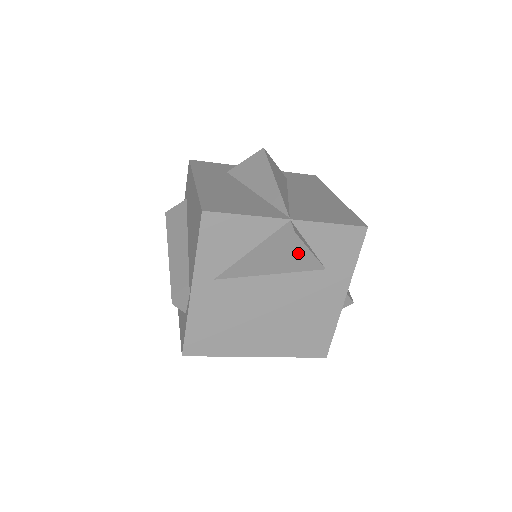
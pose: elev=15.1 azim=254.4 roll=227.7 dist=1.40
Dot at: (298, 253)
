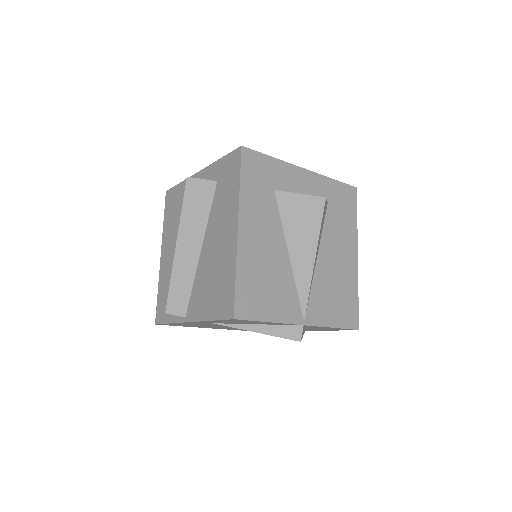
Dot at: occluded
